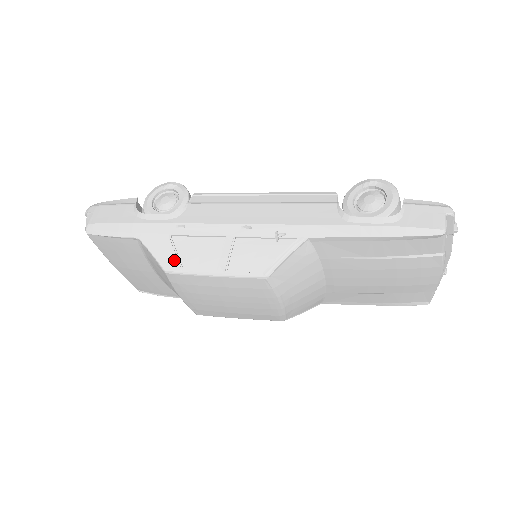
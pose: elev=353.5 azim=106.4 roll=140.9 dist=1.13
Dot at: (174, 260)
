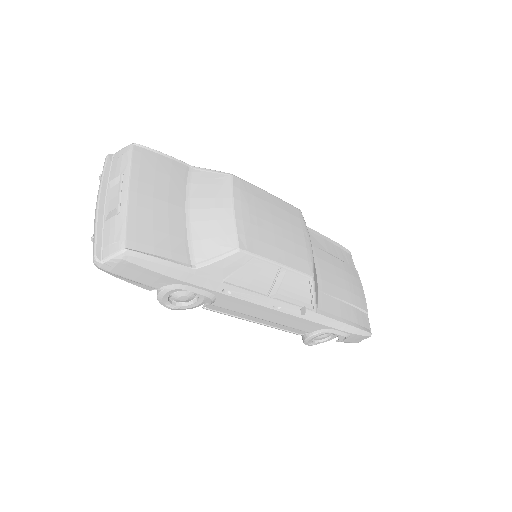
Dot at: occluded
